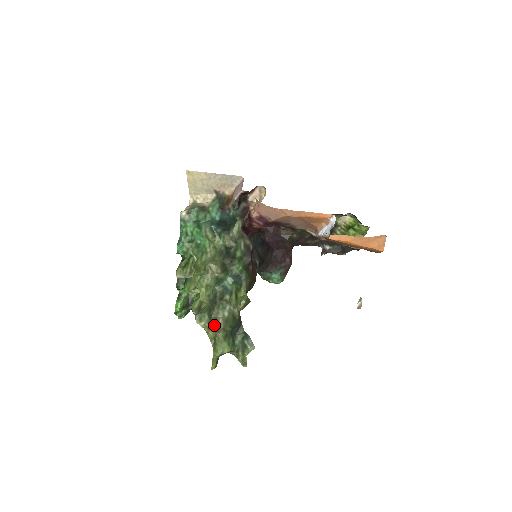
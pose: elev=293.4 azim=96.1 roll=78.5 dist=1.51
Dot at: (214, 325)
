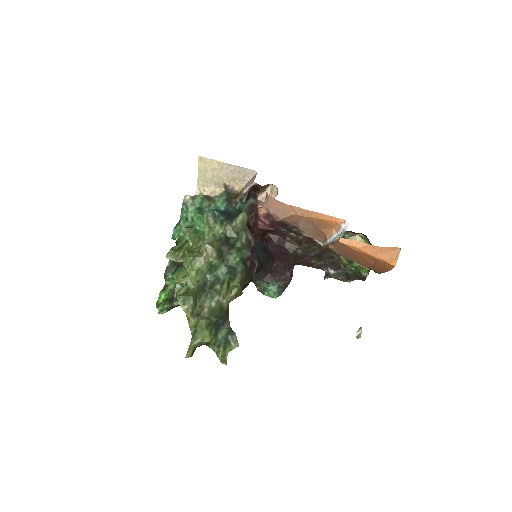
Dot at: (198, 313)
